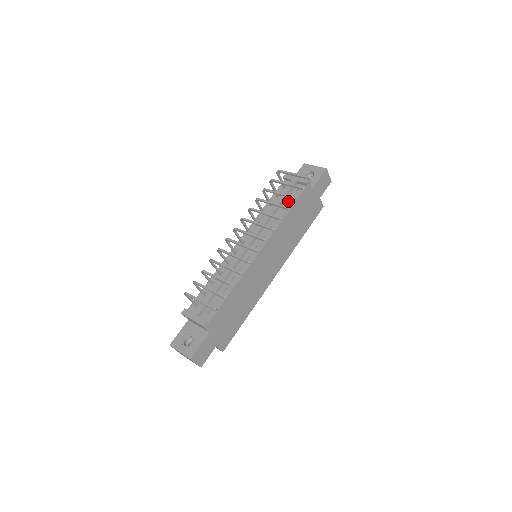
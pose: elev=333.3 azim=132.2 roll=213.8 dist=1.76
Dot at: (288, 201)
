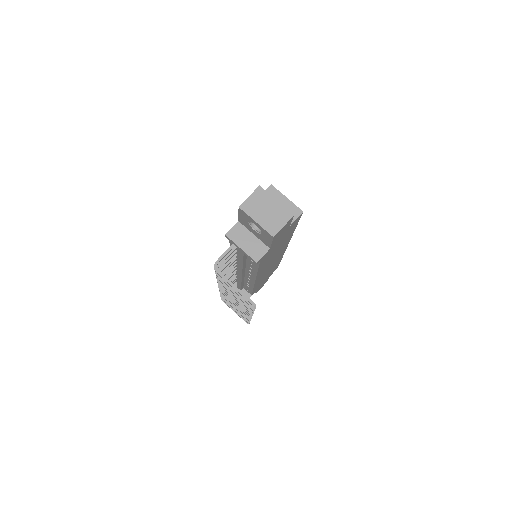
Dot at: (250, 261)
